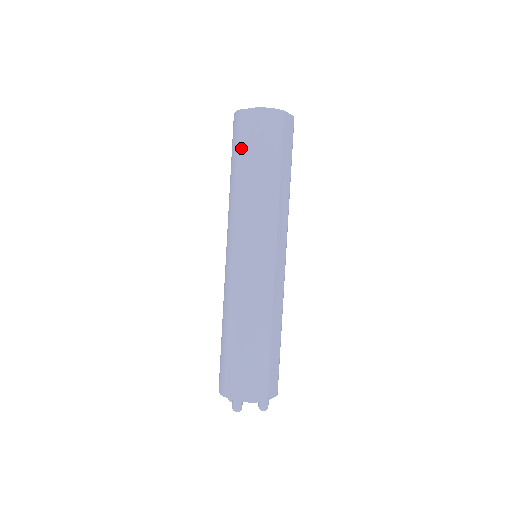
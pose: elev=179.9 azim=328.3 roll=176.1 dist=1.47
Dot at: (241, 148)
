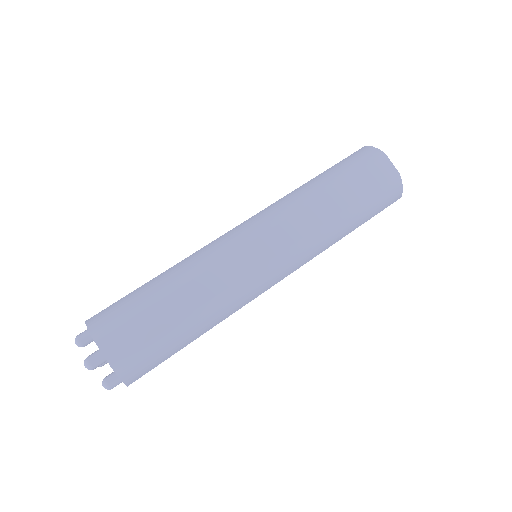
Dot at: (357, 179)
